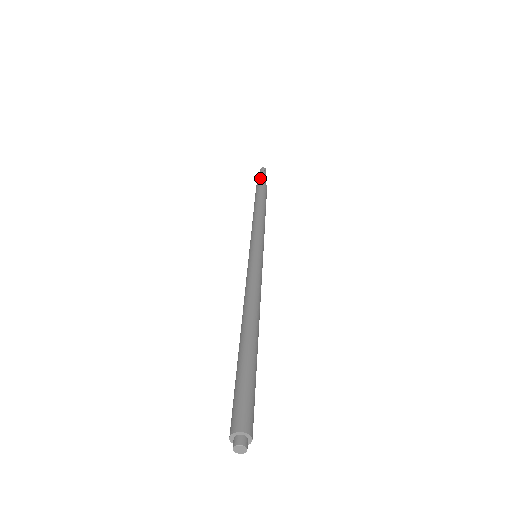
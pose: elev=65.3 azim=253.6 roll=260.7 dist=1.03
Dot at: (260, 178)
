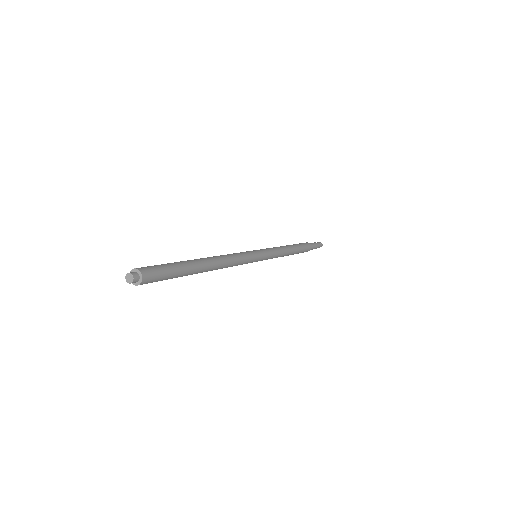
Dot at: occluded
